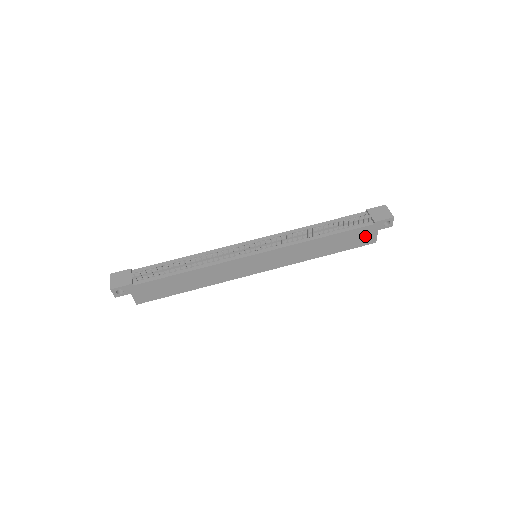
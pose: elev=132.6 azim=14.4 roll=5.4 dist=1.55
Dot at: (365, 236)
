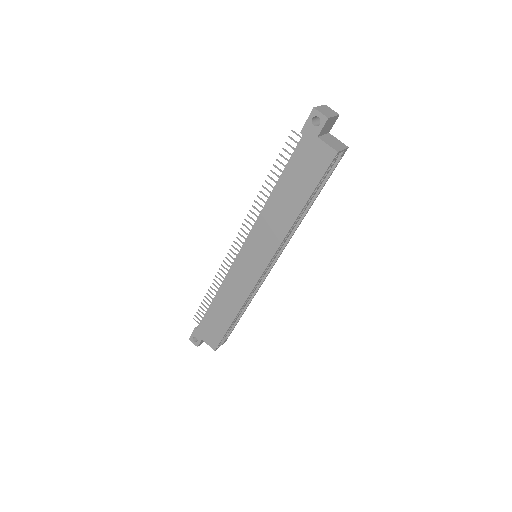
Dot at: (313, 156)
